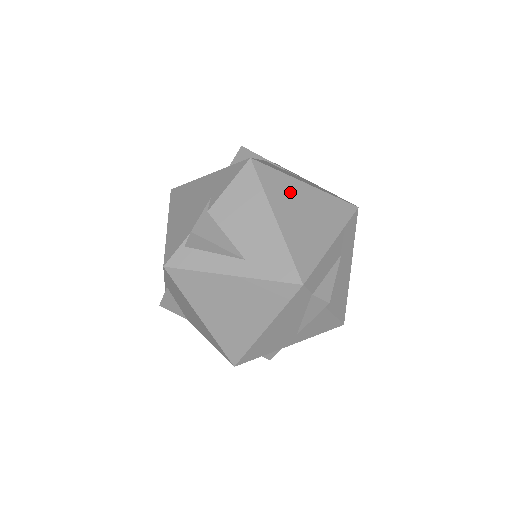
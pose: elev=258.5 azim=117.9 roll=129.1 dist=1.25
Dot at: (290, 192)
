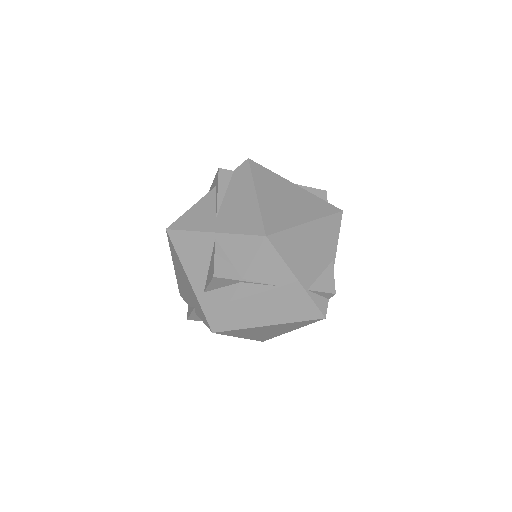
Dot at: (252, 331)
